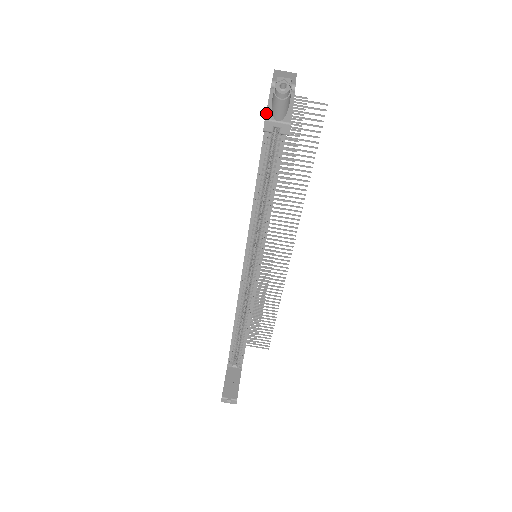
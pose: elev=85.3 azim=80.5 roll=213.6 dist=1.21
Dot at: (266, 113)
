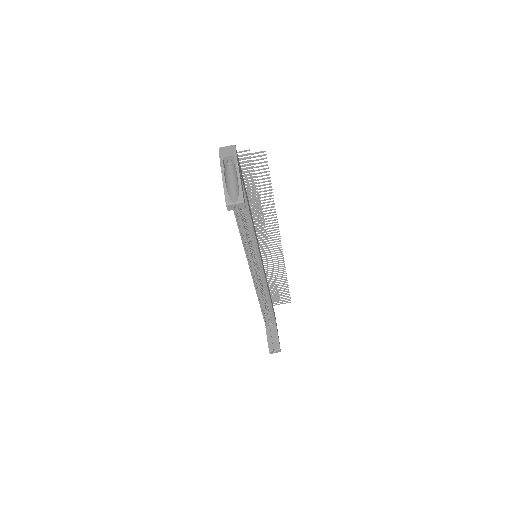
Dot at: (225, 199)
